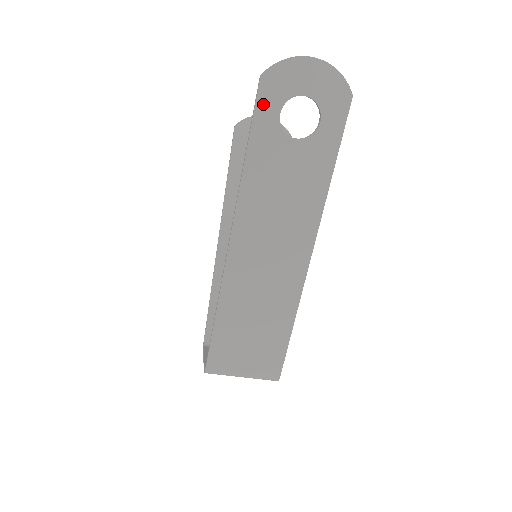
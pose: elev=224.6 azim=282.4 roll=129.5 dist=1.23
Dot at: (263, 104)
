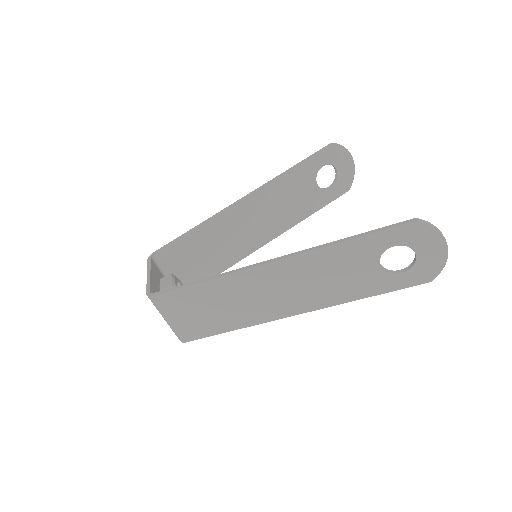
Dot at: (396, 232)
